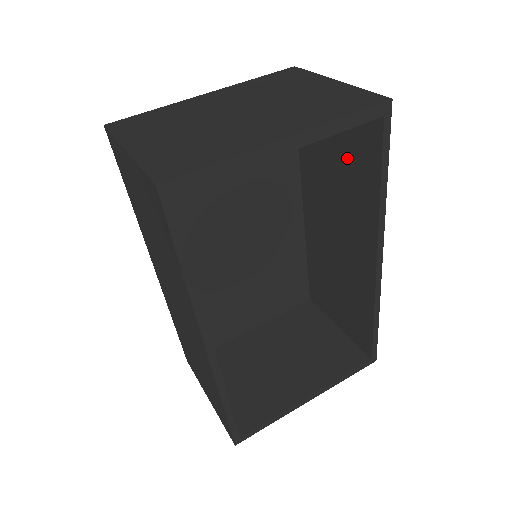
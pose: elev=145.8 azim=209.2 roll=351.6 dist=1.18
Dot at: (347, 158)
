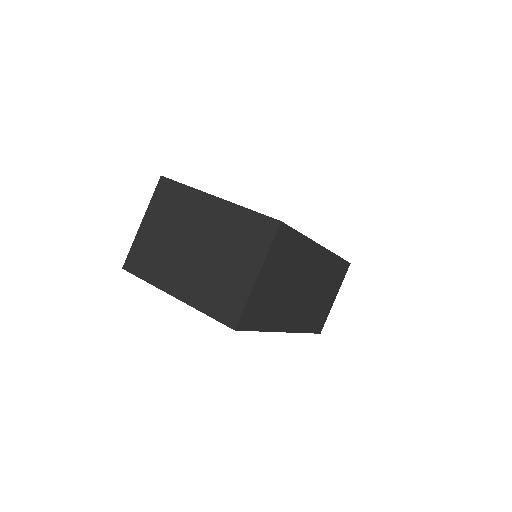
Dot at: occluded
